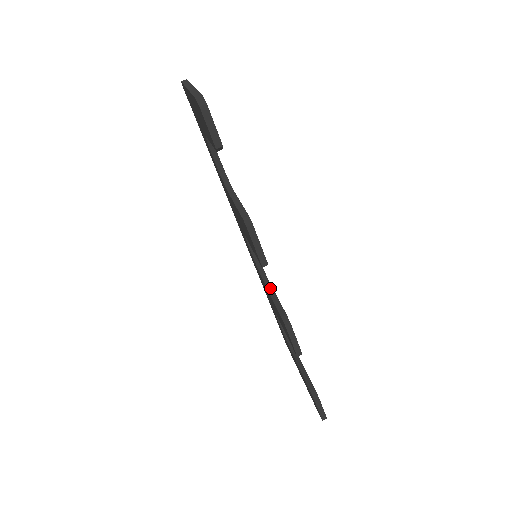
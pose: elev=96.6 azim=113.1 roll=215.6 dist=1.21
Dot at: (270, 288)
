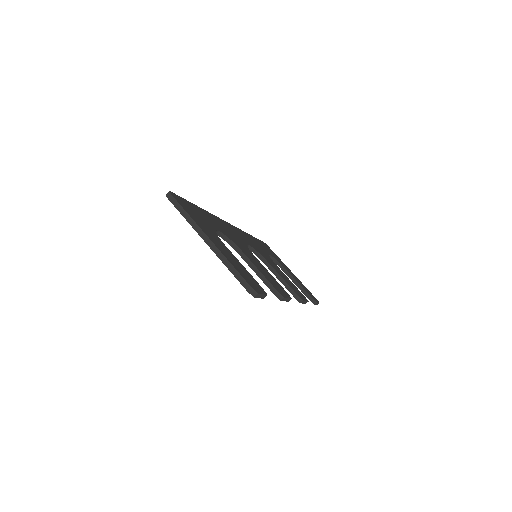
Dot at: (273, 270)
